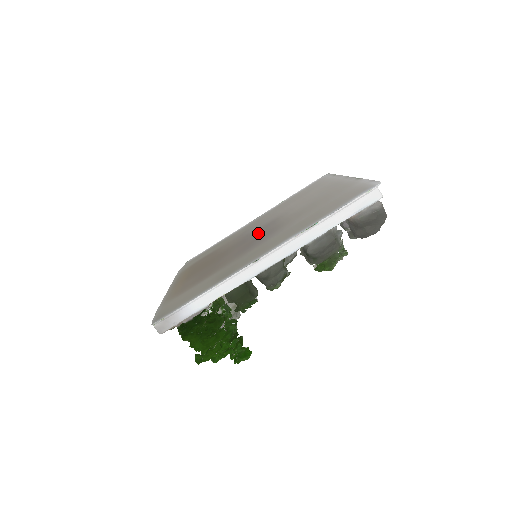
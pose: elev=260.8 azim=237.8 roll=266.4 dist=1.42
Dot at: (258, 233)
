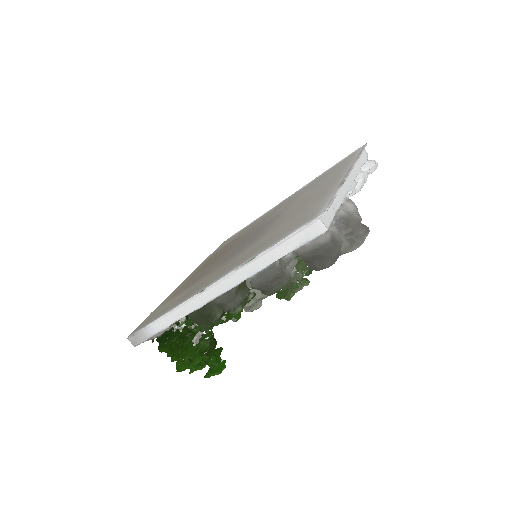
Dot at: (255, 233)
